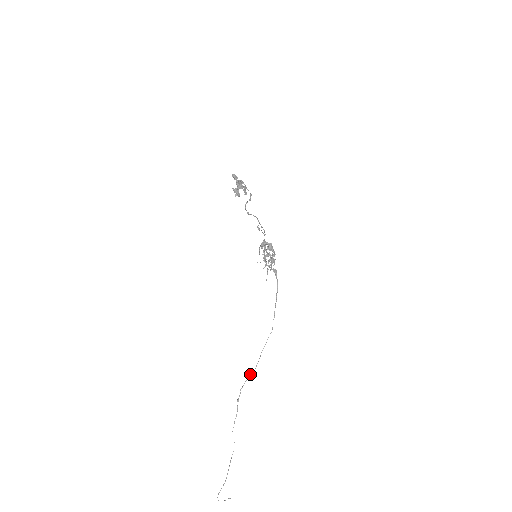
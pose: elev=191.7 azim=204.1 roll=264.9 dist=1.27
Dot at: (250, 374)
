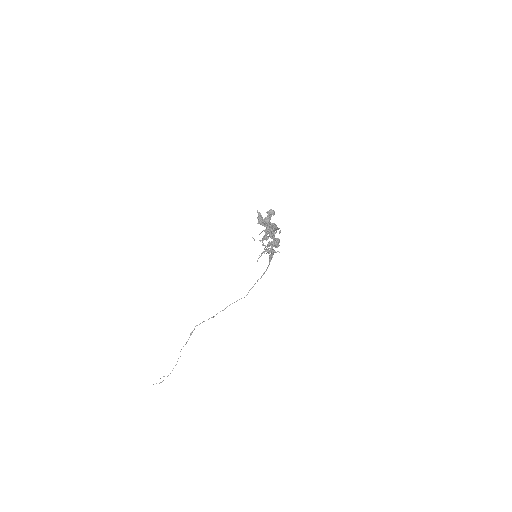
Dot at: (209, 318)
